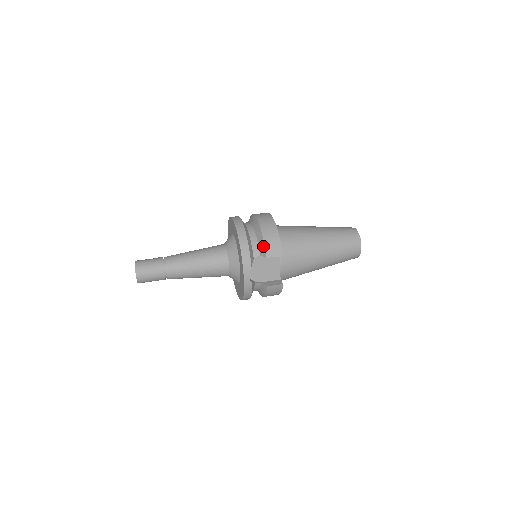
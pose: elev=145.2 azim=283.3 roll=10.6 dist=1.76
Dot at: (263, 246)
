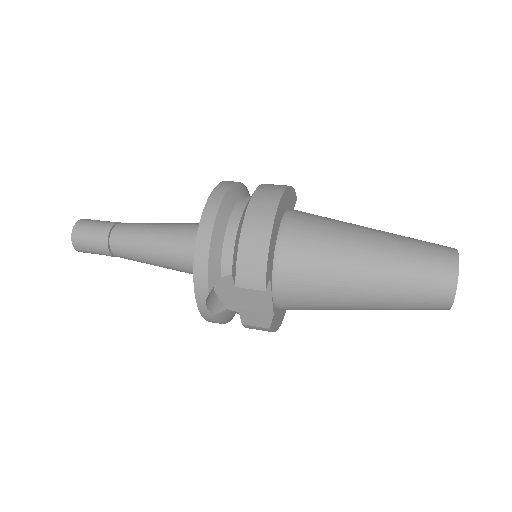
Dot at: (235, 264)
